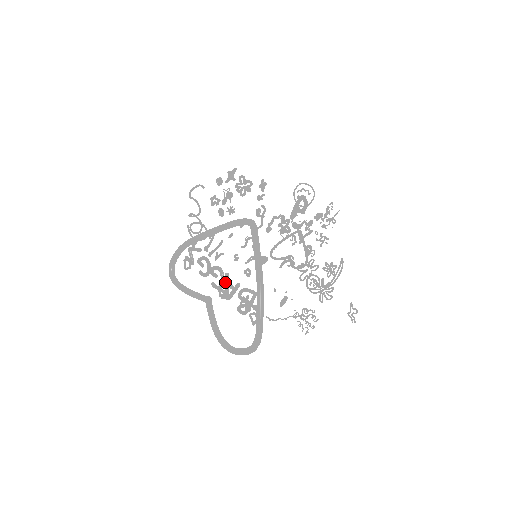
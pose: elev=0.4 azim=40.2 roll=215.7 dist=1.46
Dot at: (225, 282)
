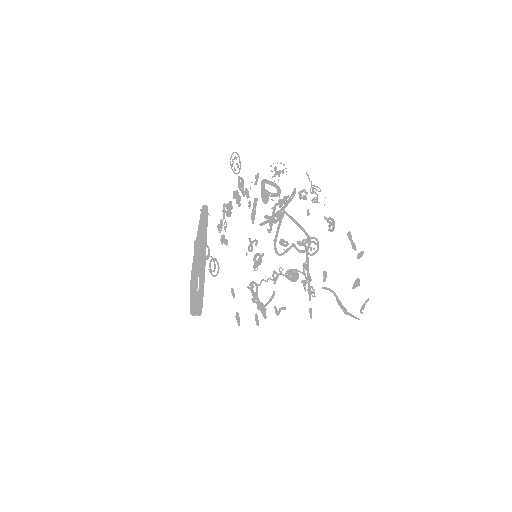
Dot at: occluded
